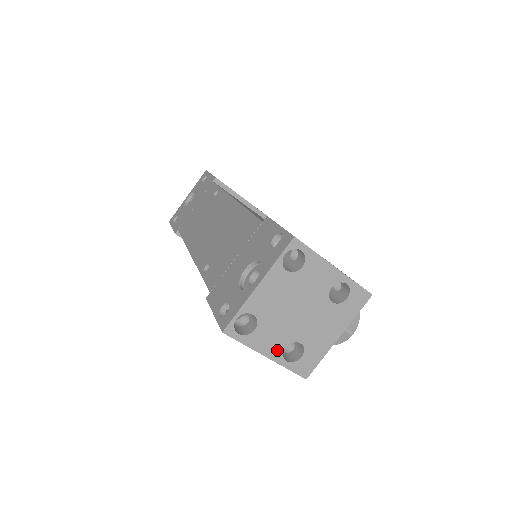
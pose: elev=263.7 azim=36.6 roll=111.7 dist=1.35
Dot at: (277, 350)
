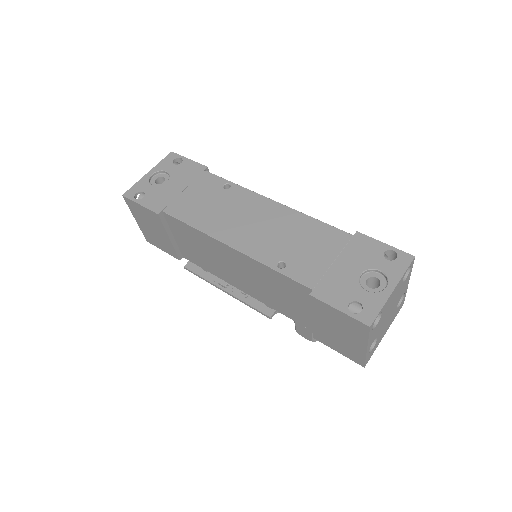
Dot at: (371, 343)
